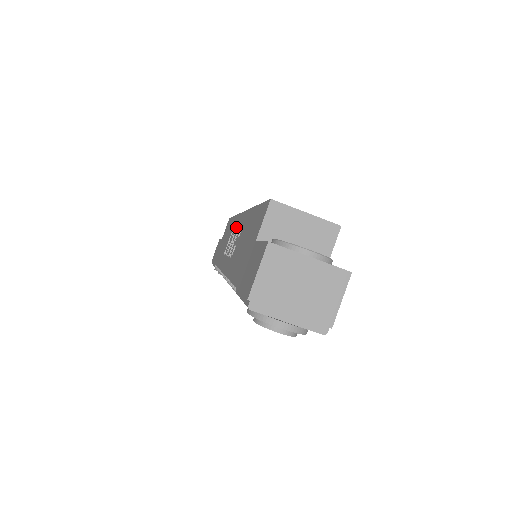
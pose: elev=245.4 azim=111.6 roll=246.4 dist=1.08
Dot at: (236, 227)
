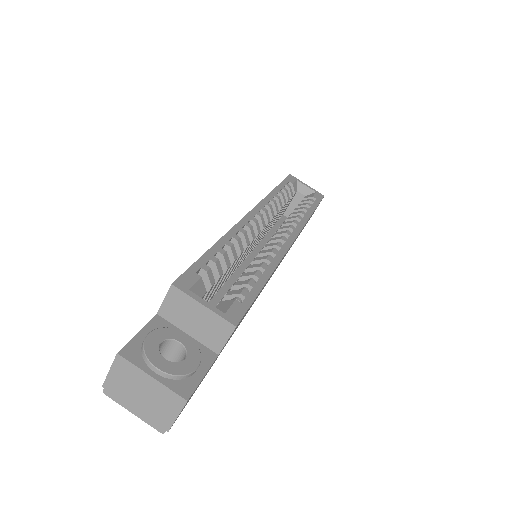
Dot at: occluded
